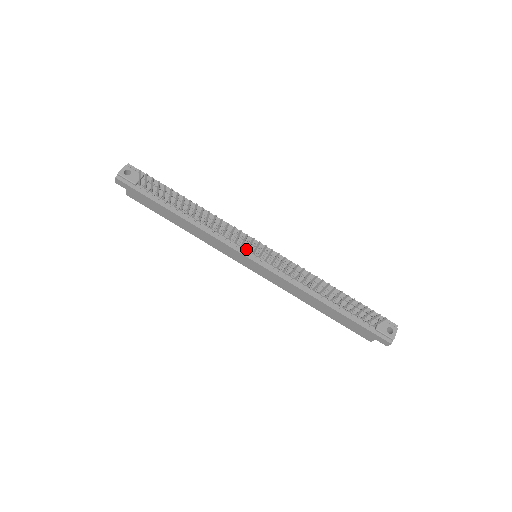
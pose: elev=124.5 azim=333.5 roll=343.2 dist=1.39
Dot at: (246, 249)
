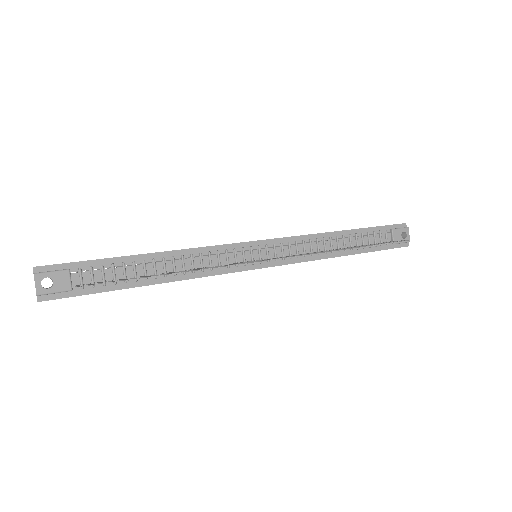
Dot at: occluded
